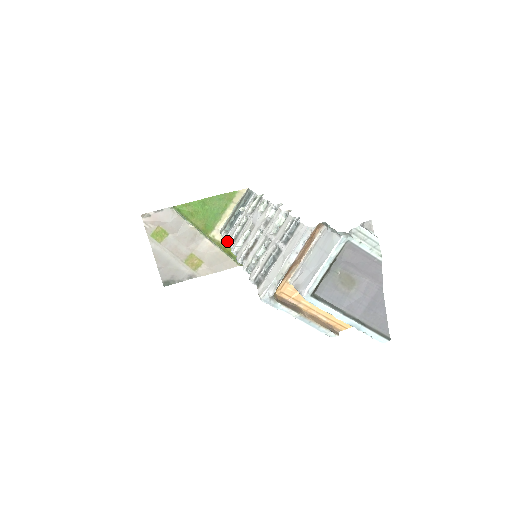
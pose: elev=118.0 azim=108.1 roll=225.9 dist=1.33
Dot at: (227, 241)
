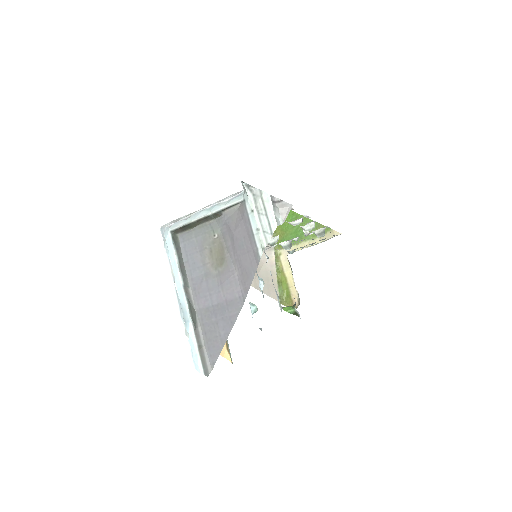
Dot at: occluded
